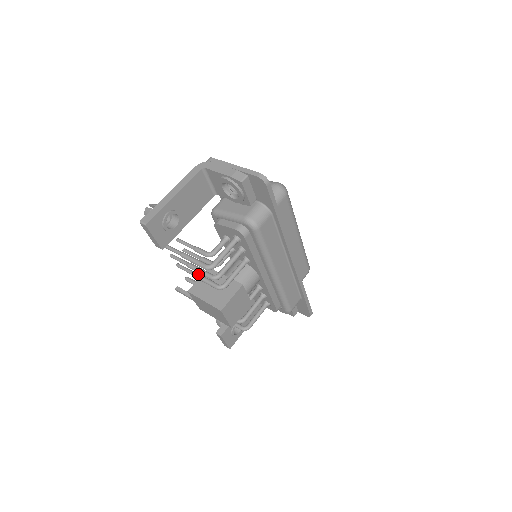
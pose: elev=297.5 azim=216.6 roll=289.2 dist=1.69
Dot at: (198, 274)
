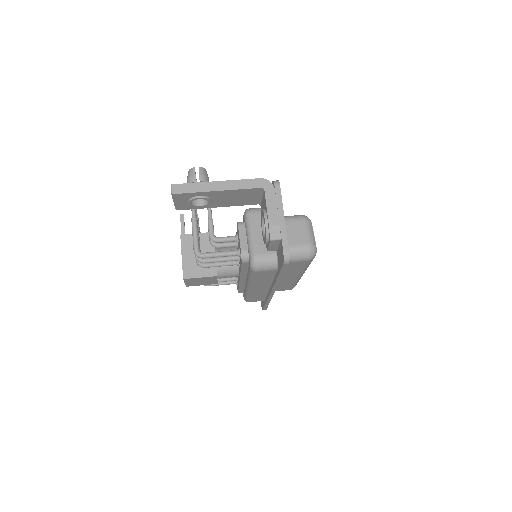
Dot at: occluded
